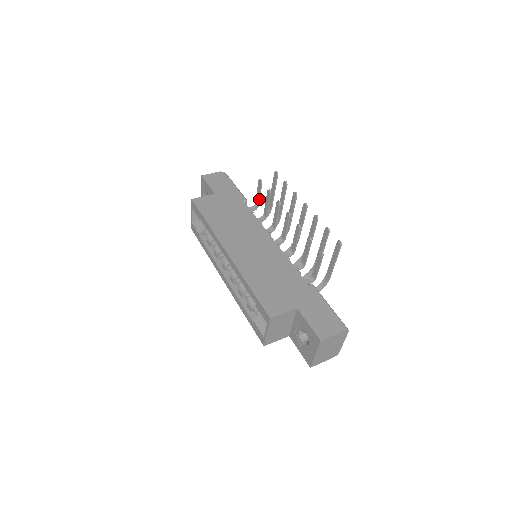
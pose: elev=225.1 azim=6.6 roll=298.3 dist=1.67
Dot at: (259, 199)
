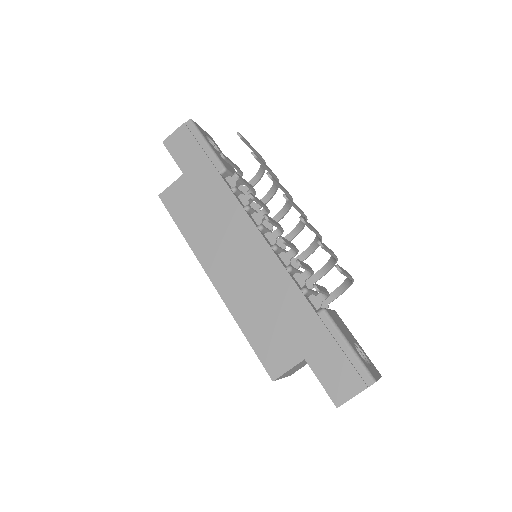
Dot at: (237, 169)
